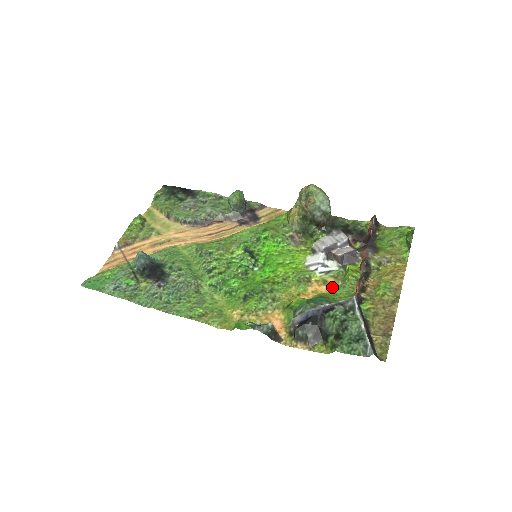
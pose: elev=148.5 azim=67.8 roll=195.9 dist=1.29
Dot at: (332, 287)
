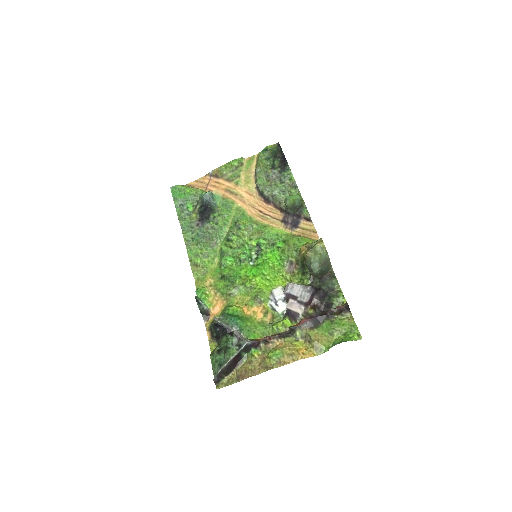
Dot at: (264, 320)
